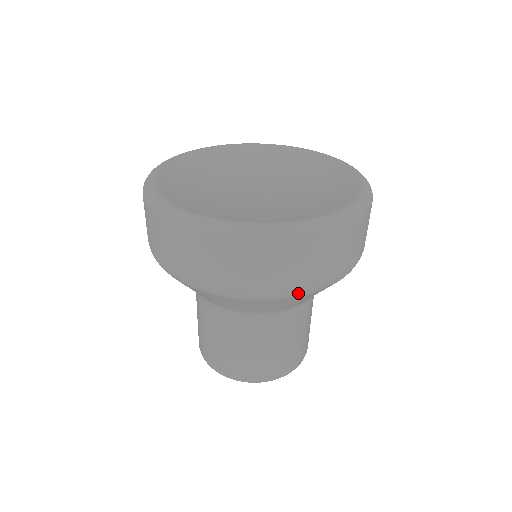
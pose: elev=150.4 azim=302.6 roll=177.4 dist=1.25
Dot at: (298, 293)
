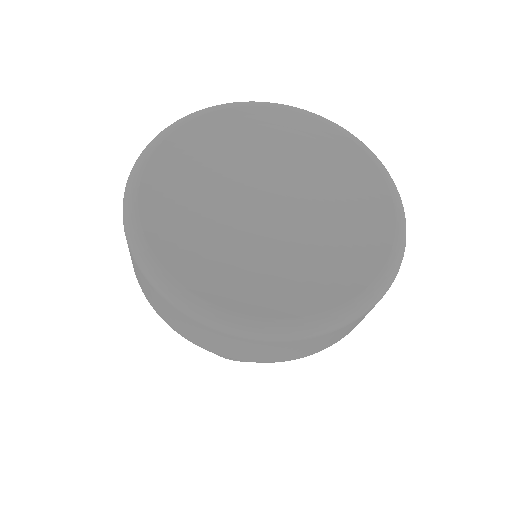
Dot at: (258, 362)
